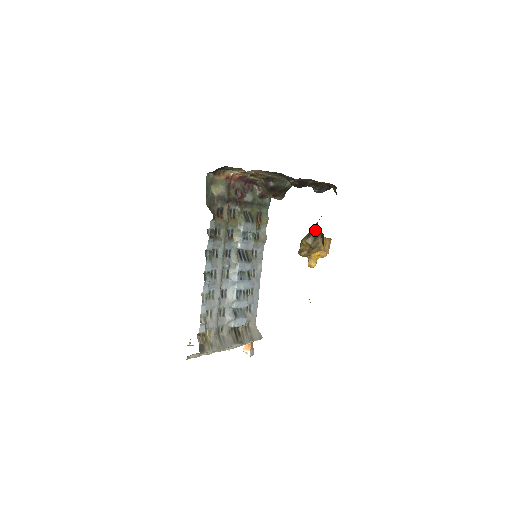
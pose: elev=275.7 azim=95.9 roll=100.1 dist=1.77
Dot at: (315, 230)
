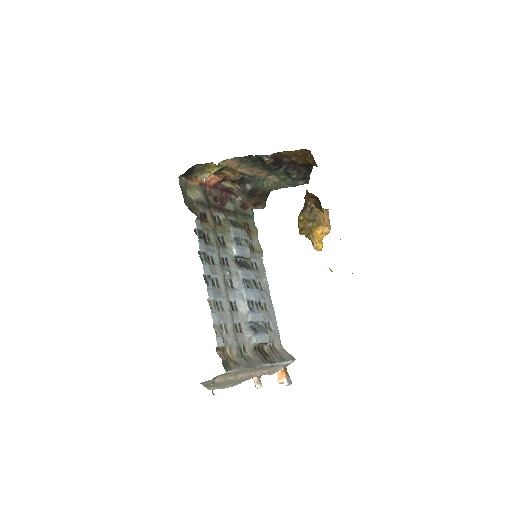
Dot at: (307, 201)
